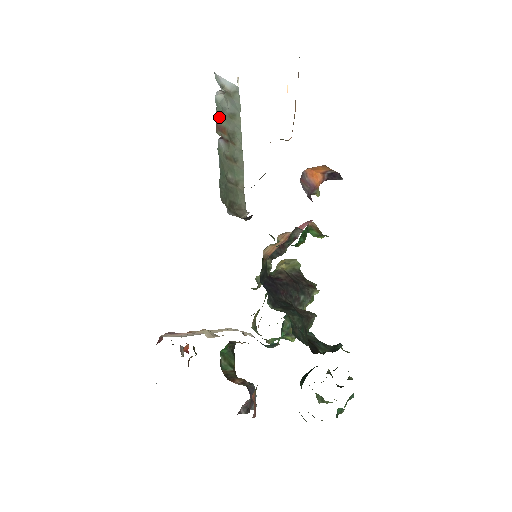
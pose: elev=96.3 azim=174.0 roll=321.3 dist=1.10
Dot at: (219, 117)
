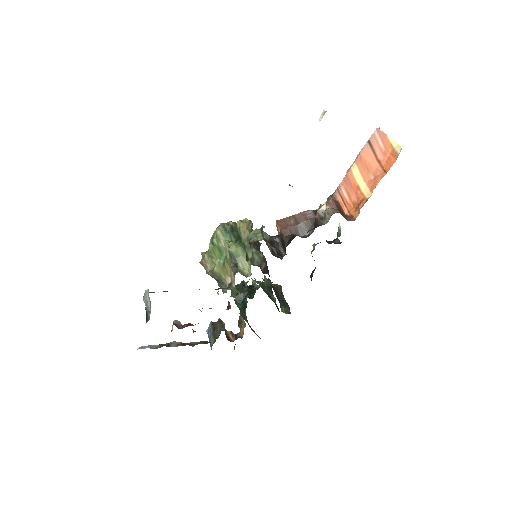
Dot at: occluded
